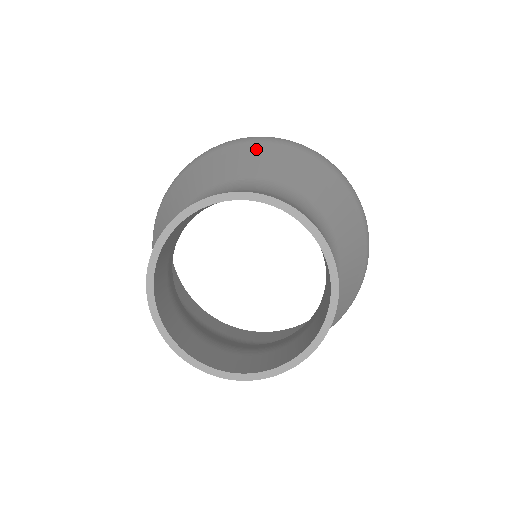
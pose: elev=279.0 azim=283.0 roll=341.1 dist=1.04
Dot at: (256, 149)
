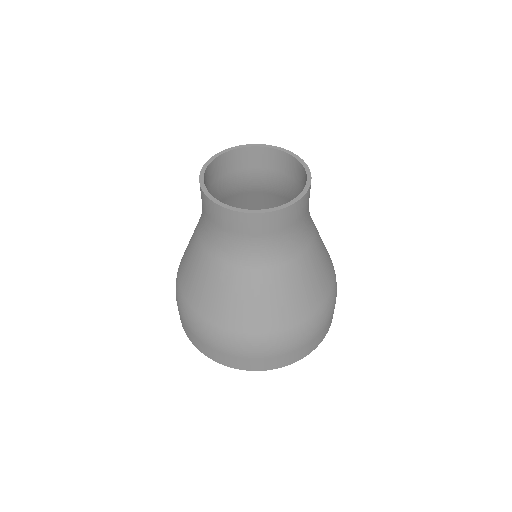
Dot at: occluded
